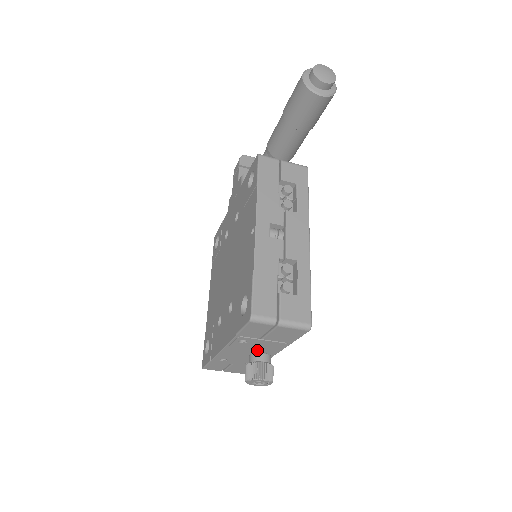
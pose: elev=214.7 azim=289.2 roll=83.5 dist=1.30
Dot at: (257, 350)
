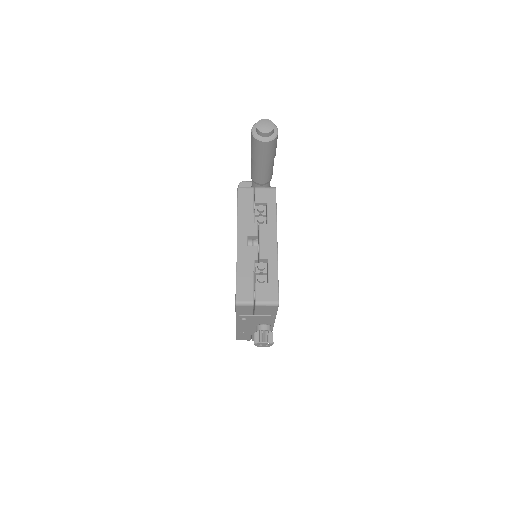
Dot at: (258, 323)
